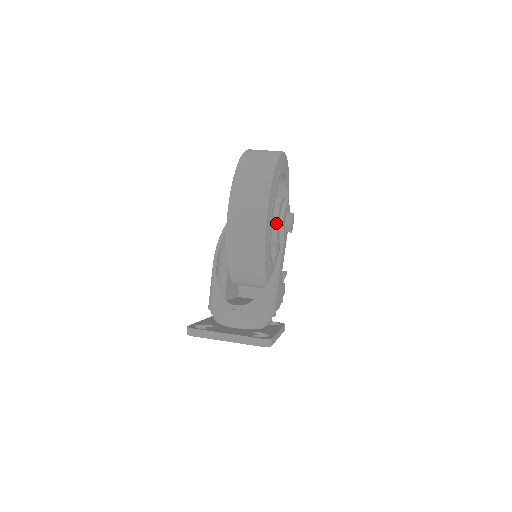
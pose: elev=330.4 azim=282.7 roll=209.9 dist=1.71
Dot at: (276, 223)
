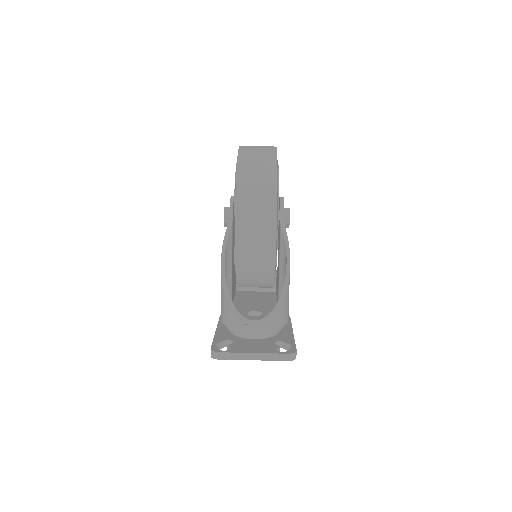
Dot at: occluded
